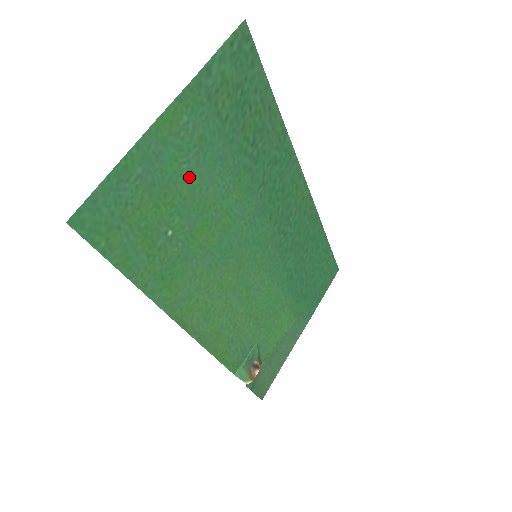
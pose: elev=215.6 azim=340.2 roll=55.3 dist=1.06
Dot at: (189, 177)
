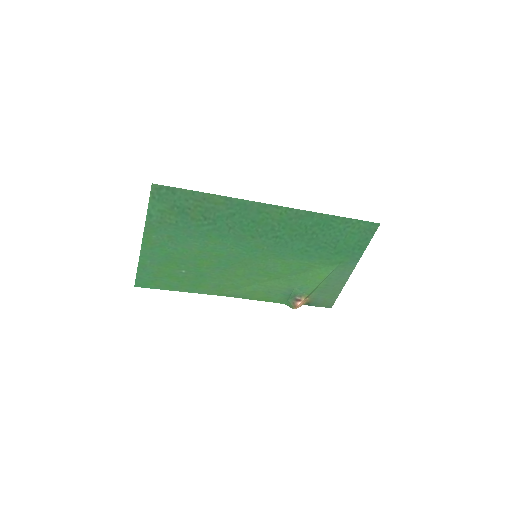
Dot at: (176, 251)
